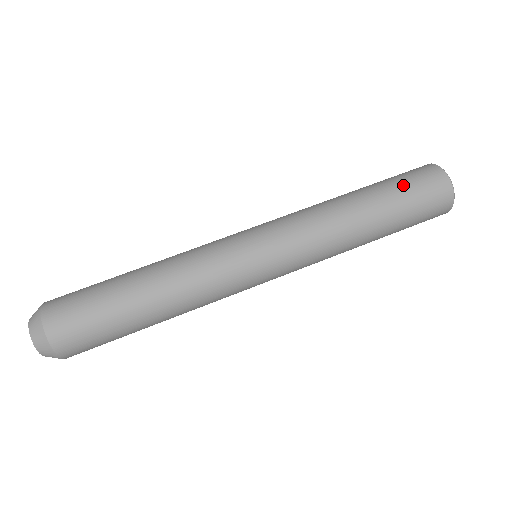
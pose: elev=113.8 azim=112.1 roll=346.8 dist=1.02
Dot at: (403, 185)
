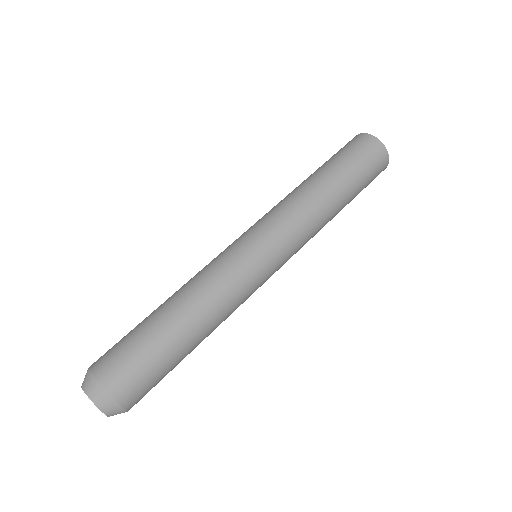
Dot at: (333, 155)
